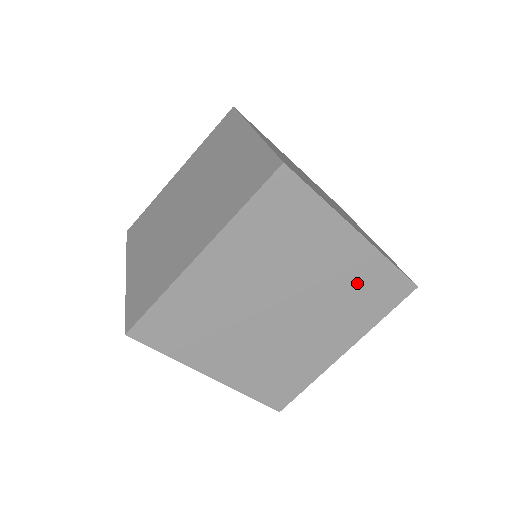
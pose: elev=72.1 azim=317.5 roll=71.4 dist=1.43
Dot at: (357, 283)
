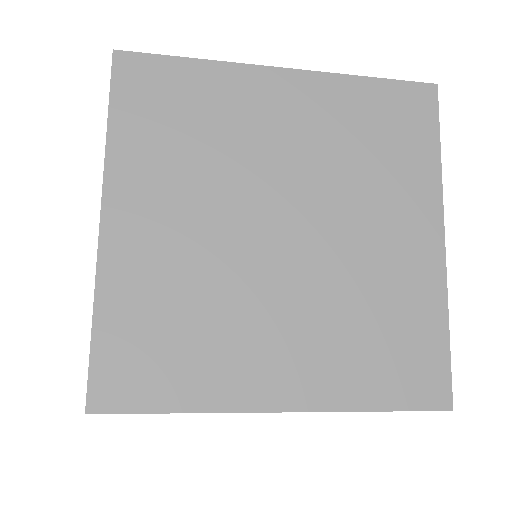
Dot at: occluded
